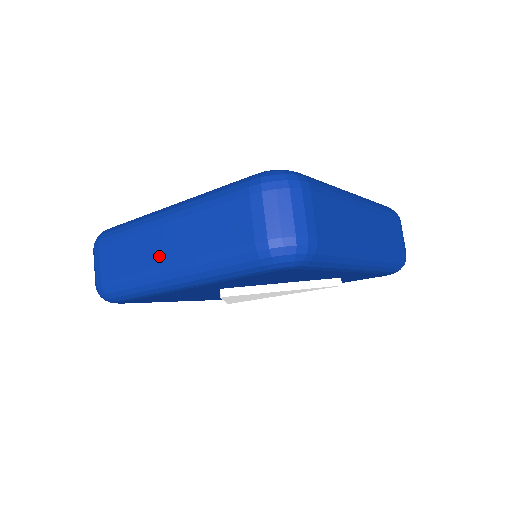
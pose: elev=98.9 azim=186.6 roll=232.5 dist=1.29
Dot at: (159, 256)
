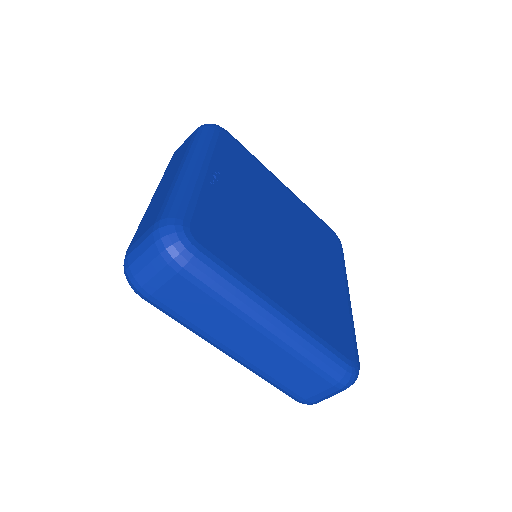
Dot at: (236, 344)
